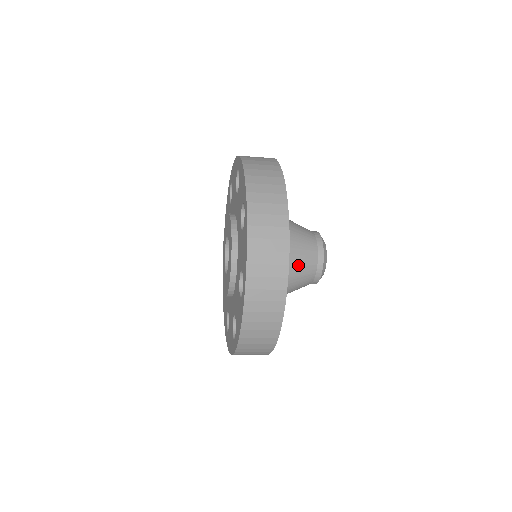
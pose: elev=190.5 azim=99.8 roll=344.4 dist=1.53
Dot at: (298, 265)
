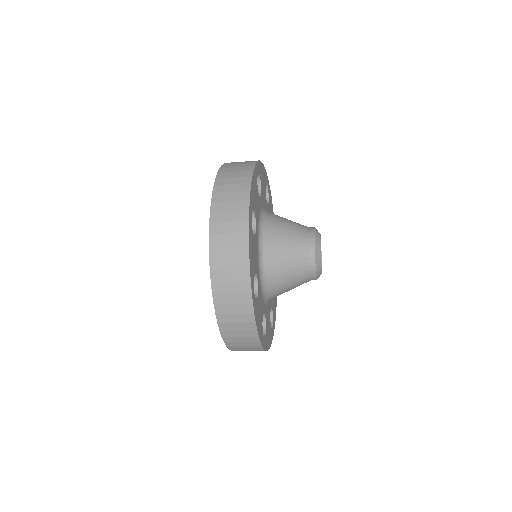
Dot at: (286, 264)
